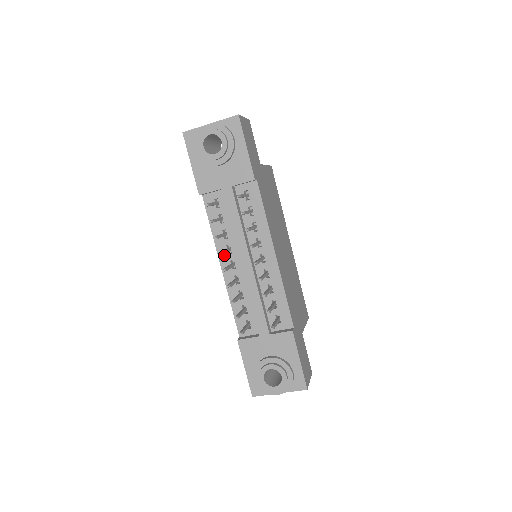
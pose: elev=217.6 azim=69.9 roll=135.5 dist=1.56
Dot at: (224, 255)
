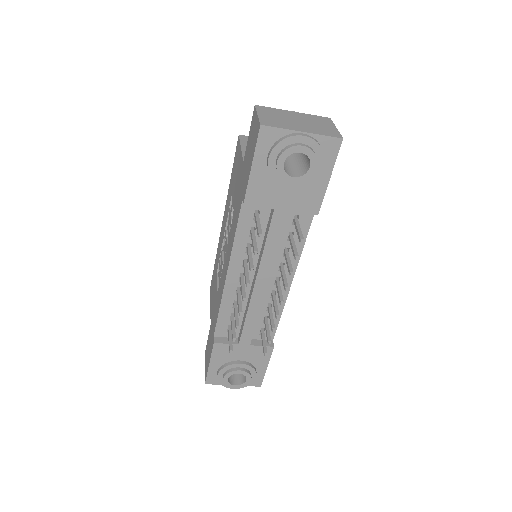
Dot at: (236, 266)
